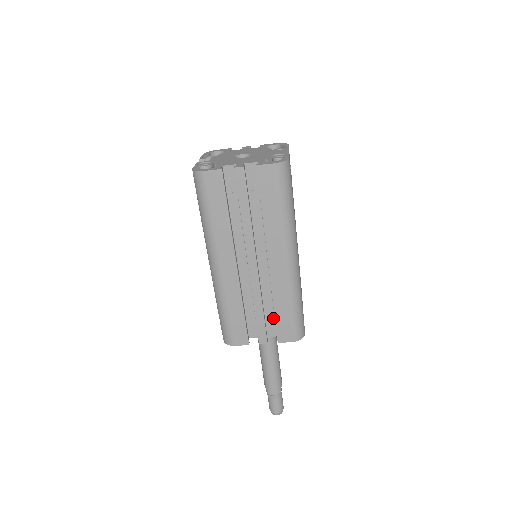
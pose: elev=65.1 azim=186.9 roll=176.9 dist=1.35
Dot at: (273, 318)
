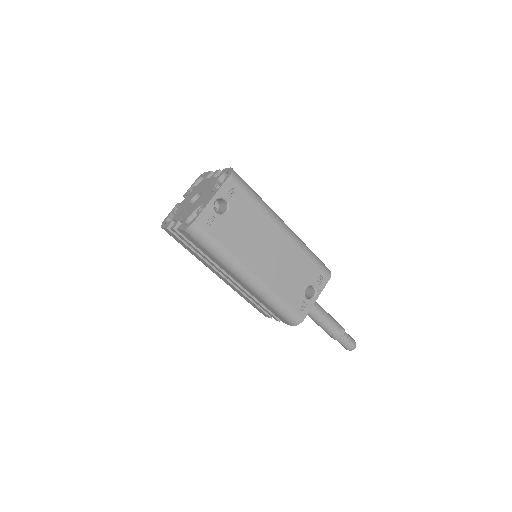
Dot at: occluded
